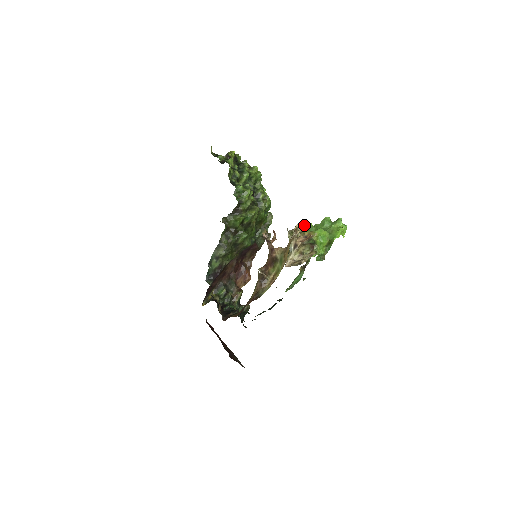
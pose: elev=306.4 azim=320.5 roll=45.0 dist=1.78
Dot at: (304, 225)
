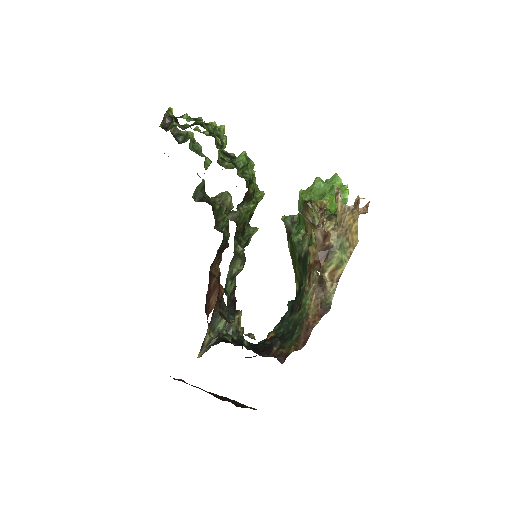
Dot at: (301, 195)
